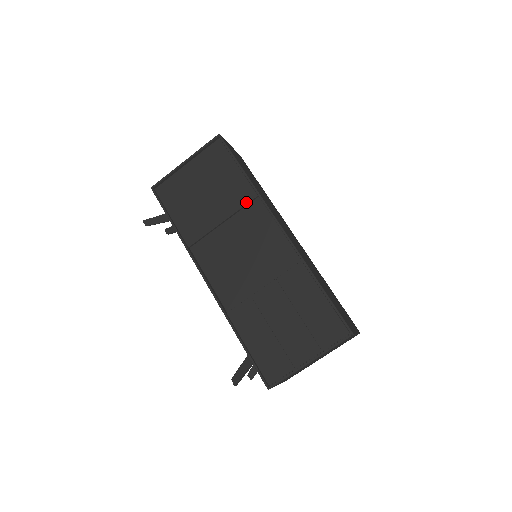
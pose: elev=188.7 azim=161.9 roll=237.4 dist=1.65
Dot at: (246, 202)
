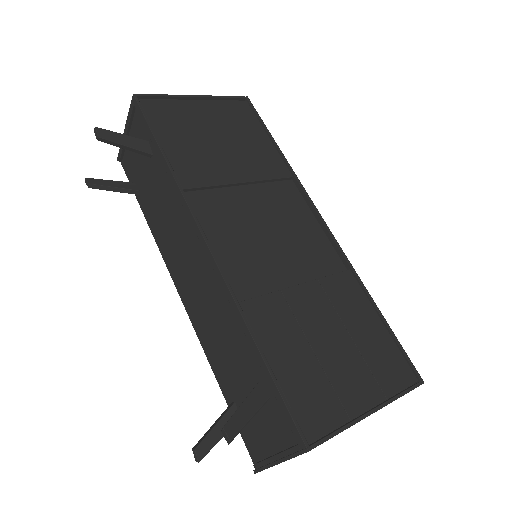
Dot at: (278, 176)
